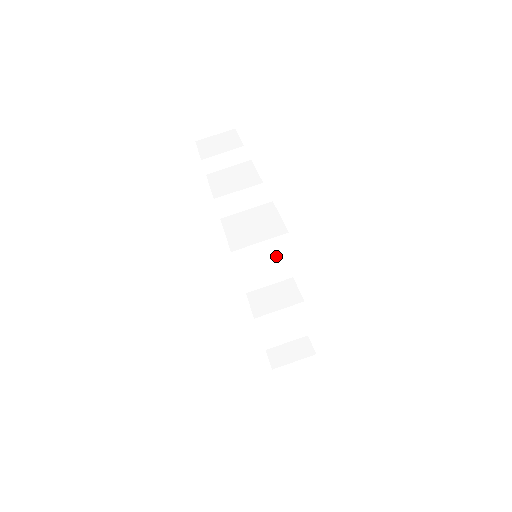
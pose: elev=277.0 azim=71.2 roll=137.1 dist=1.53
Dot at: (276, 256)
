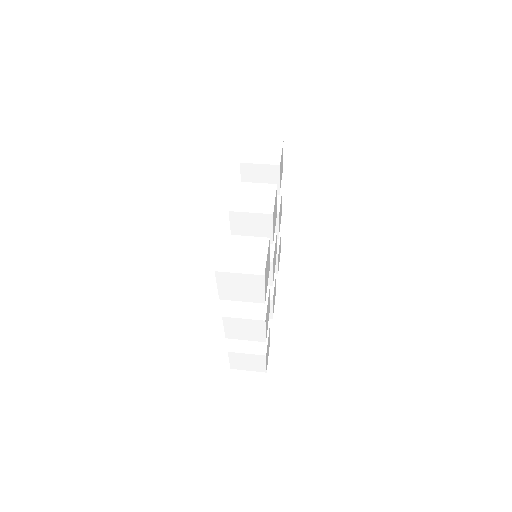
Dot at: (270, 150)
